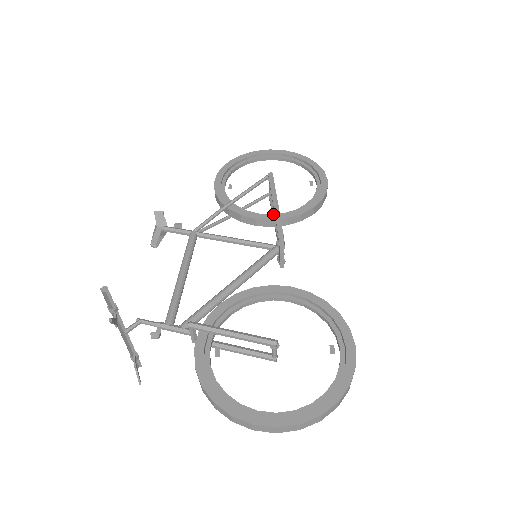
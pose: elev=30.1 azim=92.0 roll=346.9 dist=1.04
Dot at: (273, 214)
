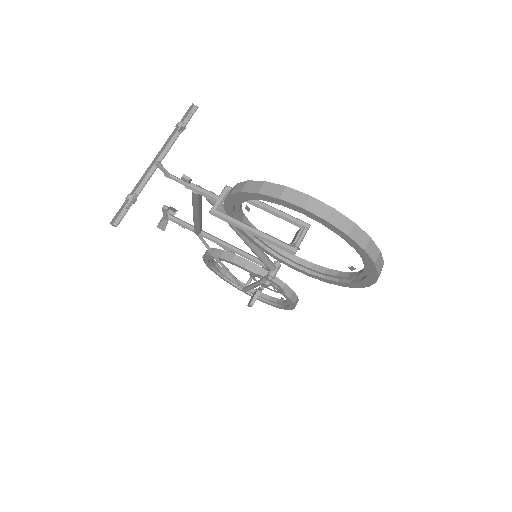
Dot at: occluded
